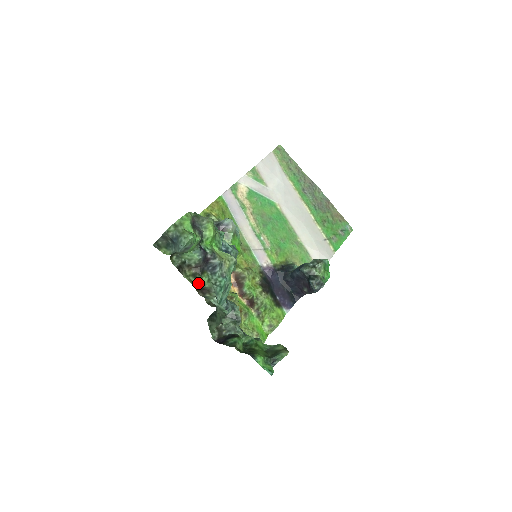
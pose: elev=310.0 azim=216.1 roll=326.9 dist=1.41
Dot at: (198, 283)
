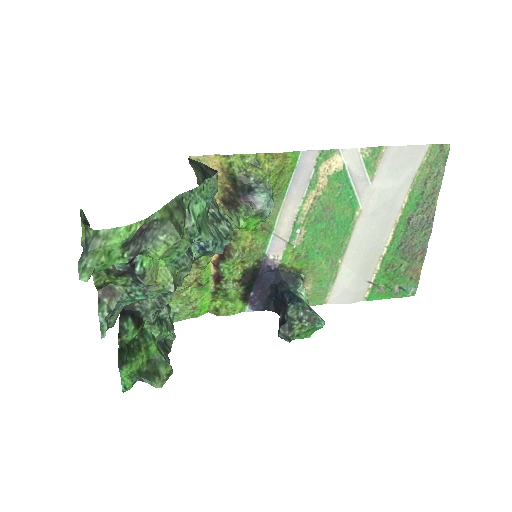
Dot at: (109, 279)
